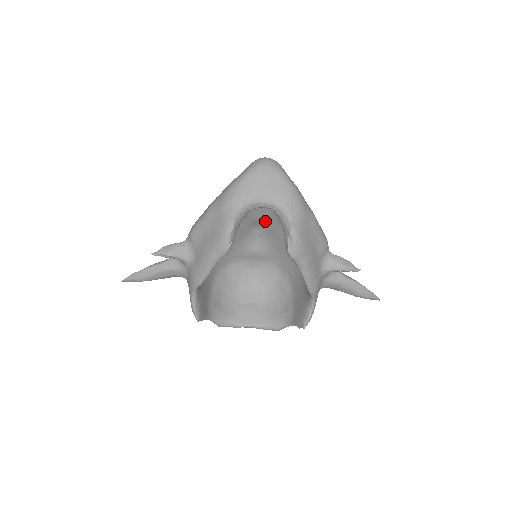
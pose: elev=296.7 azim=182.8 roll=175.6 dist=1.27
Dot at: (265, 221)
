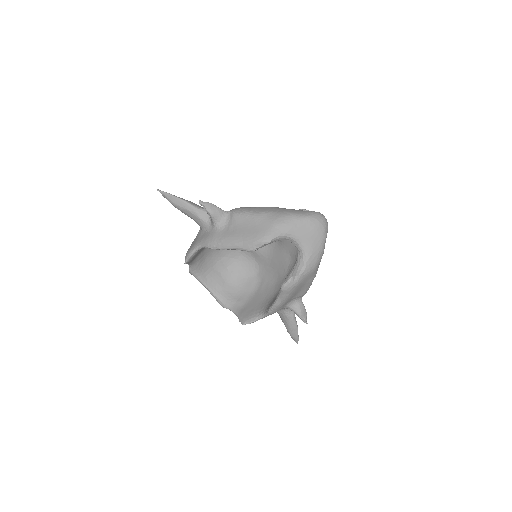
Dot at: (283, 243)
